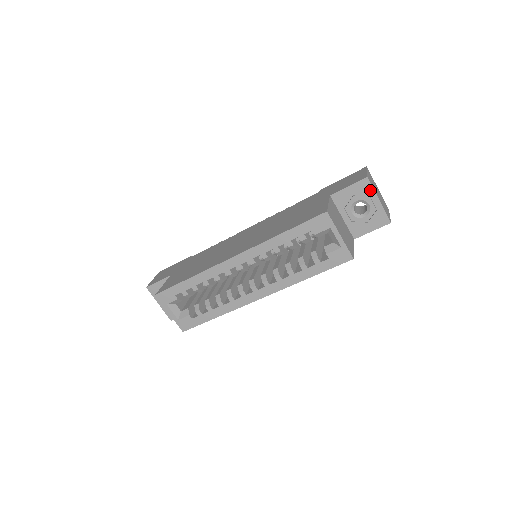
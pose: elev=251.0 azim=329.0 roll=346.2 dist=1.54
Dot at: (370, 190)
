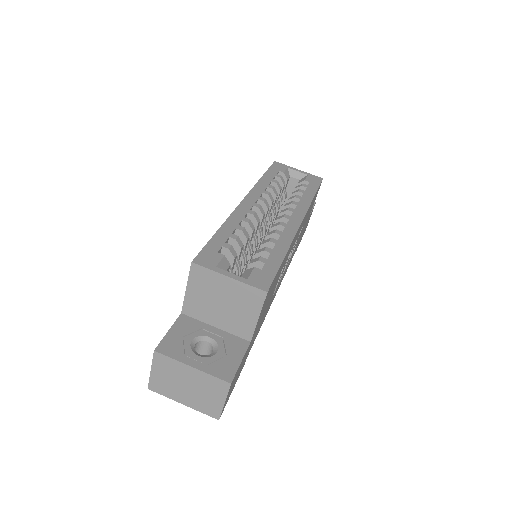
Dot at: occluded
